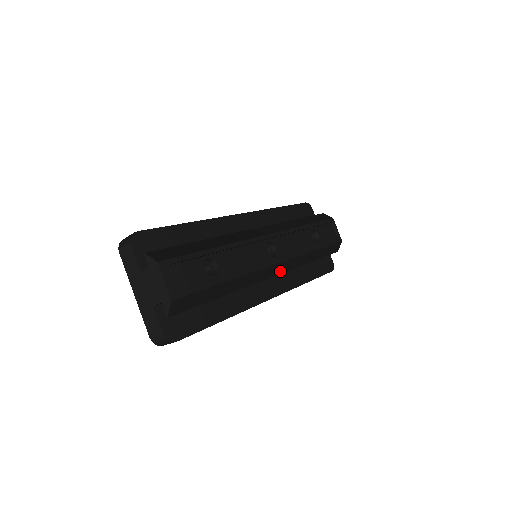
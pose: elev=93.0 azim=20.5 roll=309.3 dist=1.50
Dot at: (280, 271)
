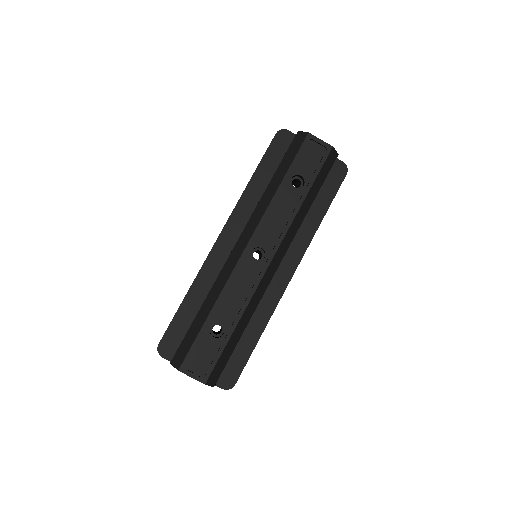
Dot at: (280, 258)
